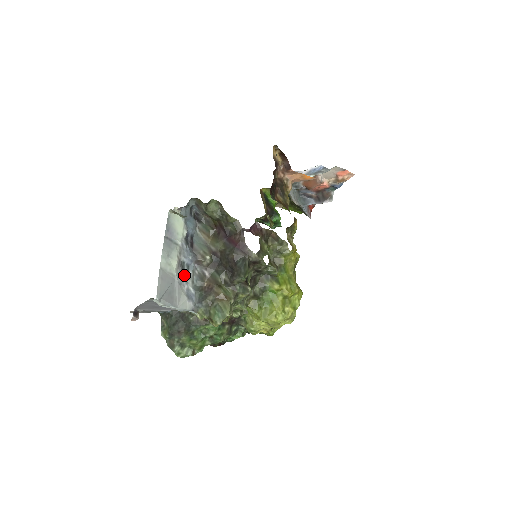
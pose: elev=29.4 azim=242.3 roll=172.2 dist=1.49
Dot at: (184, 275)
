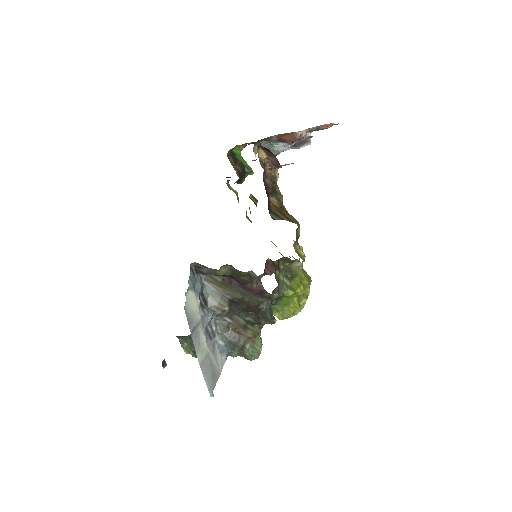
Dot at: (212, 338)
